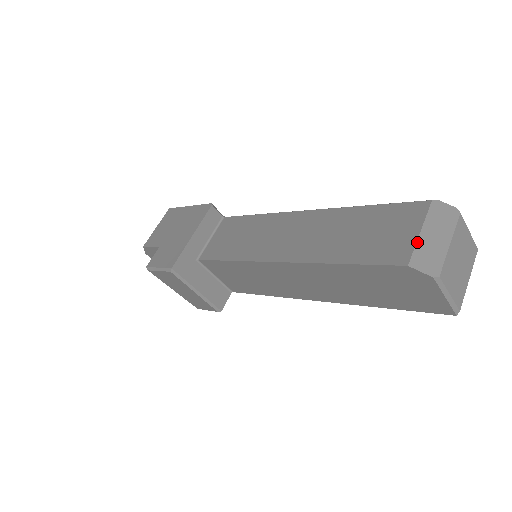
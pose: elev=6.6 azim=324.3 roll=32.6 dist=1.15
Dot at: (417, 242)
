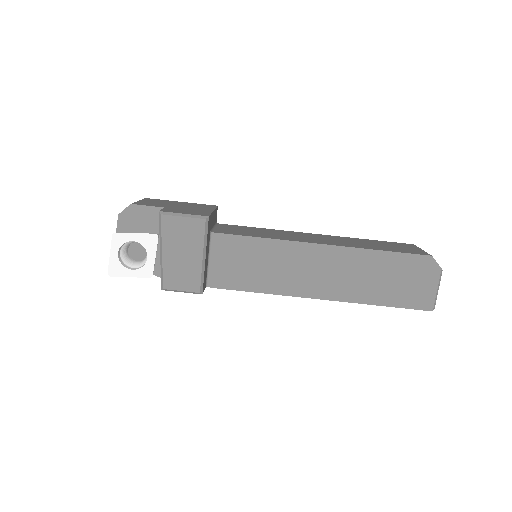
Dot at: (426, 252)
